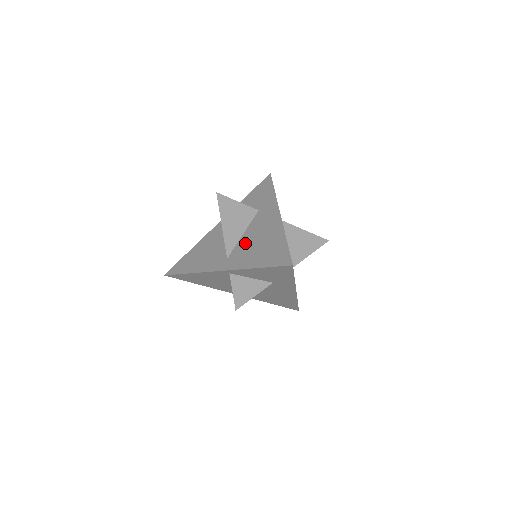
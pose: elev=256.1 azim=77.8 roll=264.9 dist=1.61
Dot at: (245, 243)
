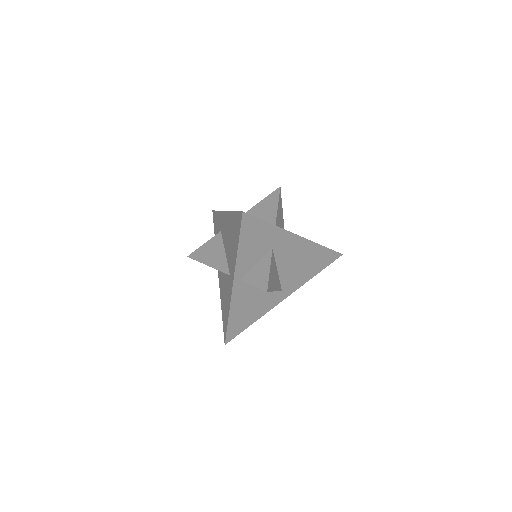
Dot at: (228, 253)
